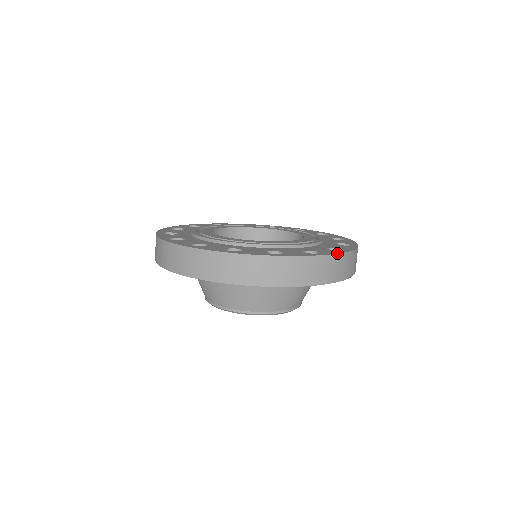
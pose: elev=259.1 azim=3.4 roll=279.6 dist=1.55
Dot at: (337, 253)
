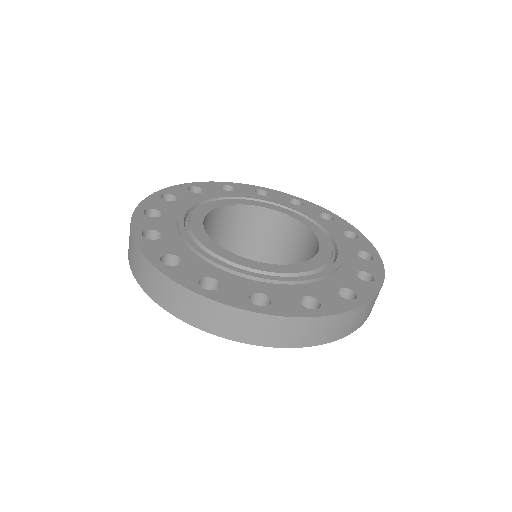
Dot at: (228, 304)
